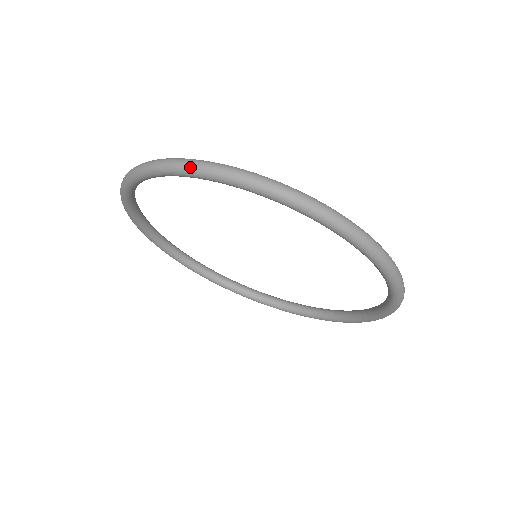
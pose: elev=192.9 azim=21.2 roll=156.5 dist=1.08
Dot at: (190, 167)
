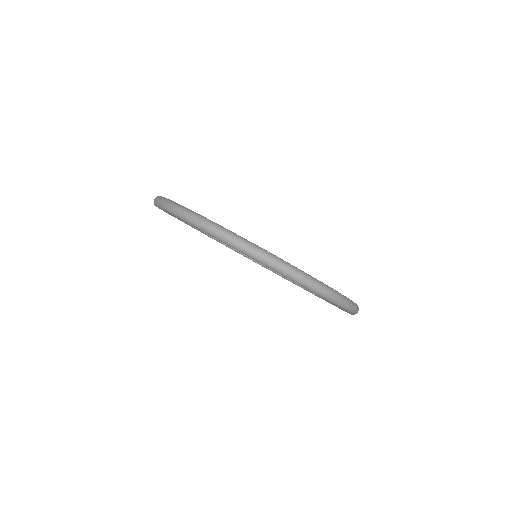
Dot at: occluded
